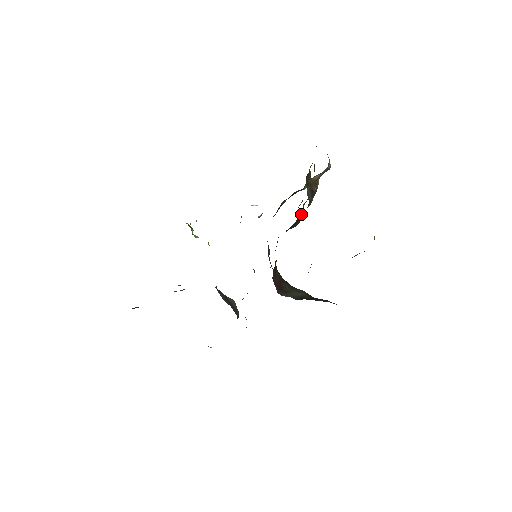
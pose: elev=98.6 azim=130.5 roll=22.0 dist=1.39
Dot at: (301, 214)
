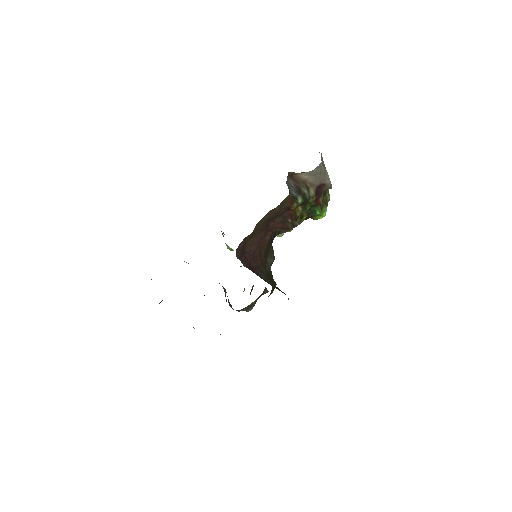
Dot at: (291, 213)
